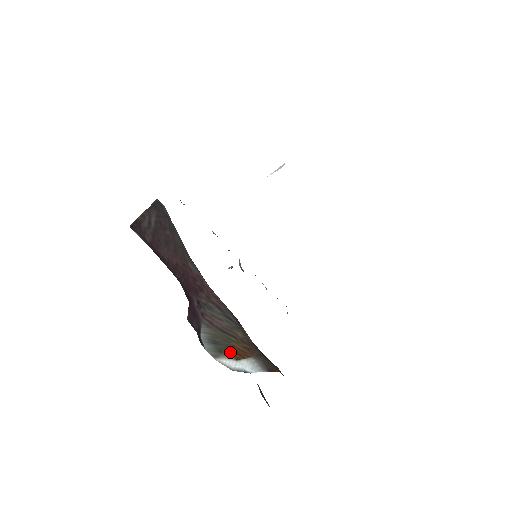
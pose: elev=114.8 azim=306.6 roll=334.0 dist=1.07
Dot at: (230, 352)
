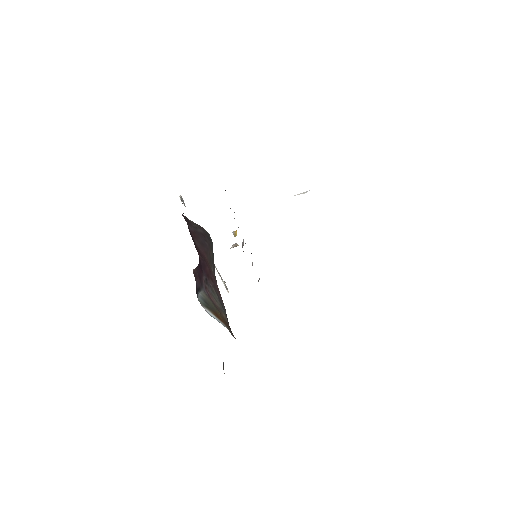
Dot at: (213, 312)
